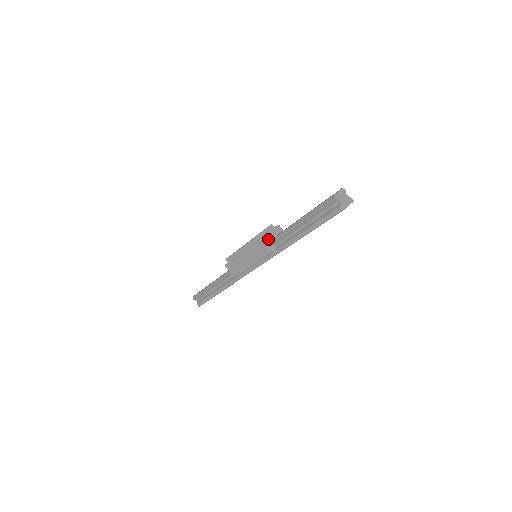
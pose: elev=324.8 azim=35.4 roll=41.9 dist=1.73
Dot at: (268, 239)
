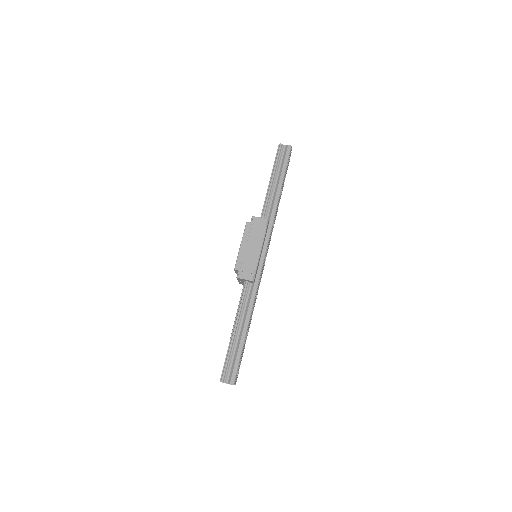
Dot at: occluded
